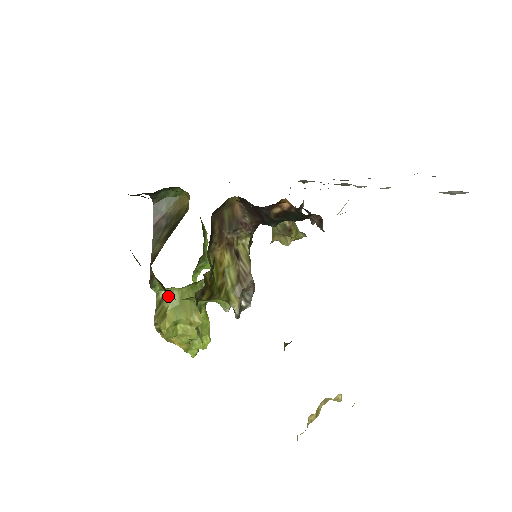
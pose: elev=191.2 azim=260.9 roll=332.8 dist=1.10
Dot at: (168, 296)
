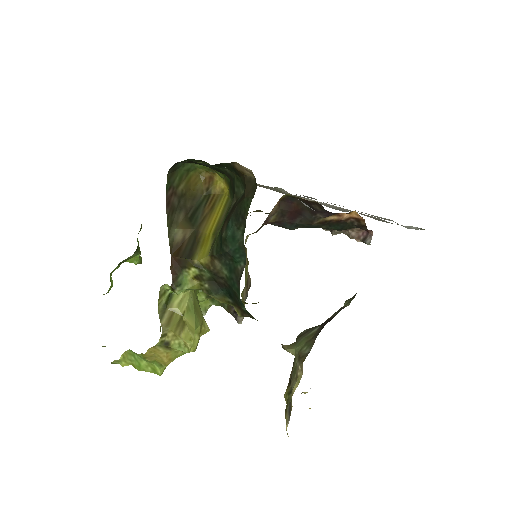
Dot at: (182, 298)
